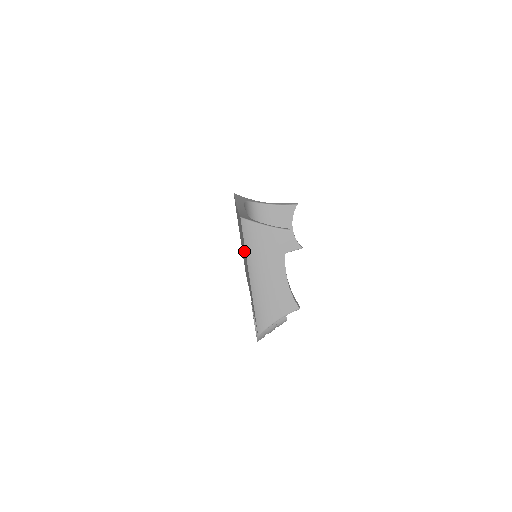
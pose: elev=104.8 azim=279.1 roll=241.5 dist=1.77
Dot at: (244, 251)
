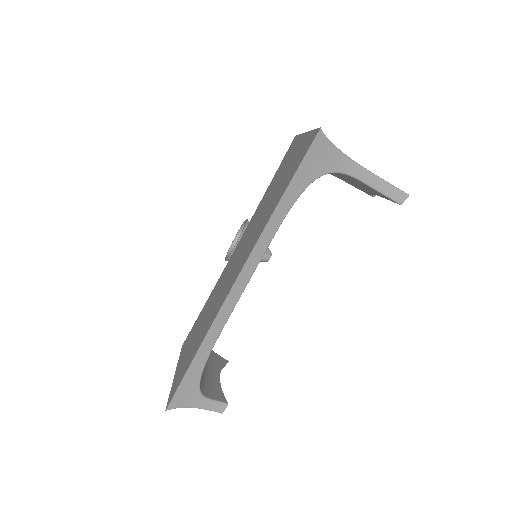
Dot at: (201, 329)
